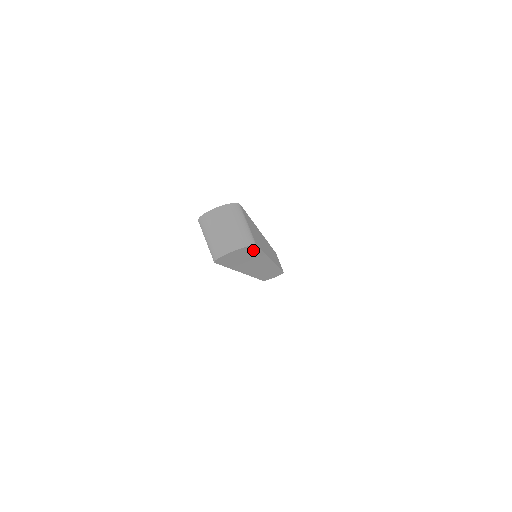
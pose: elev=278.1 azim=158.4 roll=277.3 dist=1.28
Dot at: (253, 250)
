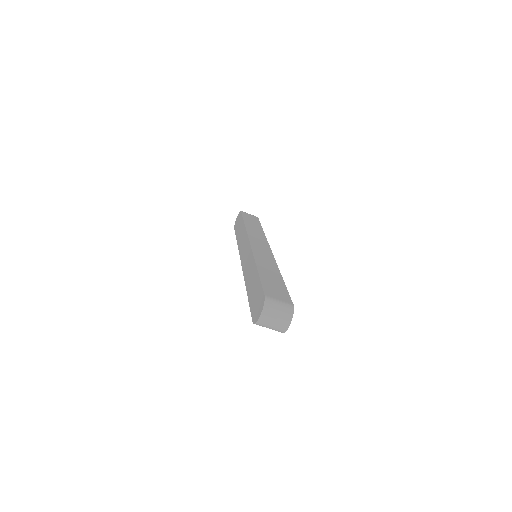
Dot at: occluded
